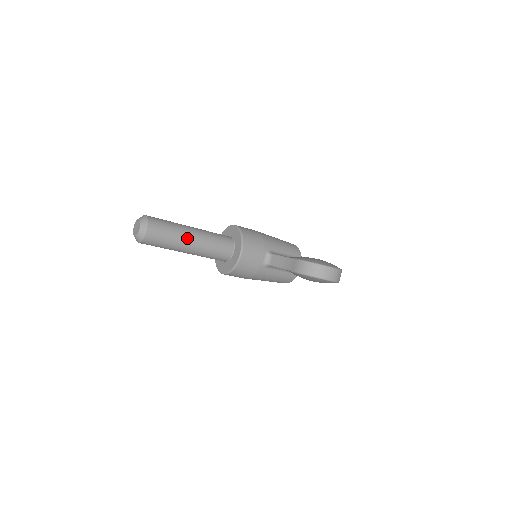
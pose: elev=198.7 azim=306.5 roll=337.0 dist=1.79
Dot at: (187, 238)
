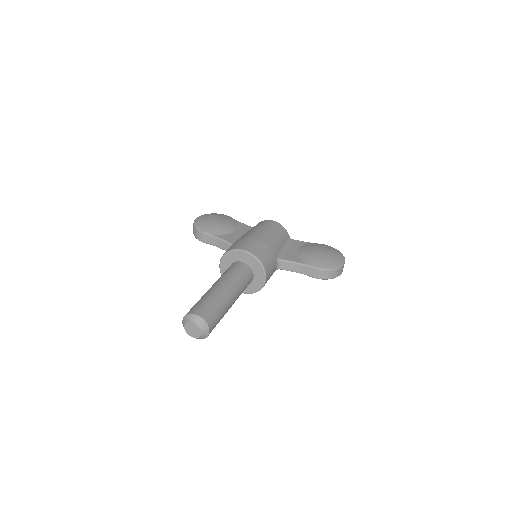
Dot at: (230, 304)
